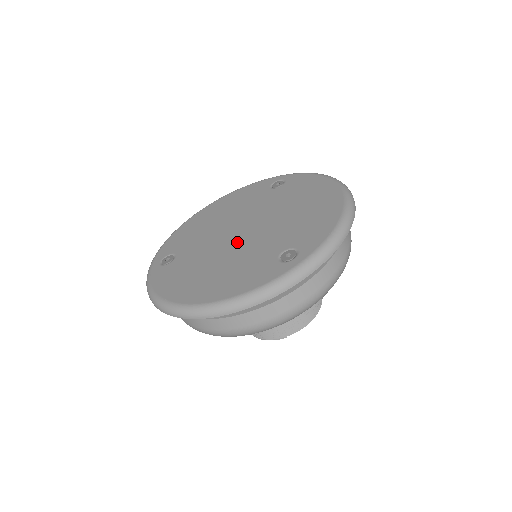
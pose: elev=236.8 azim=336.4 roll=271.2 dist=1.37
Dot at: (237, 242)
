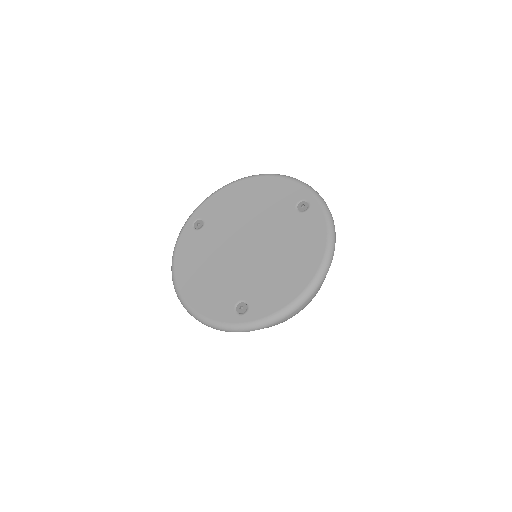
Dot at: (234, 256)
